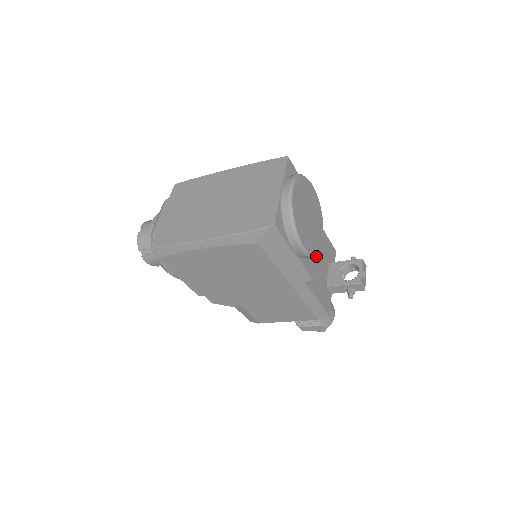
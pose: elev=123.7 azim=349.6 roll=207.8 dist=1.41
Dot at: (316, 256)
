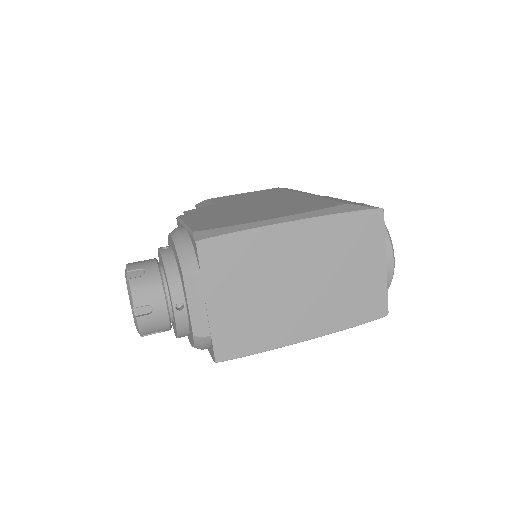
Dot at: occluded
